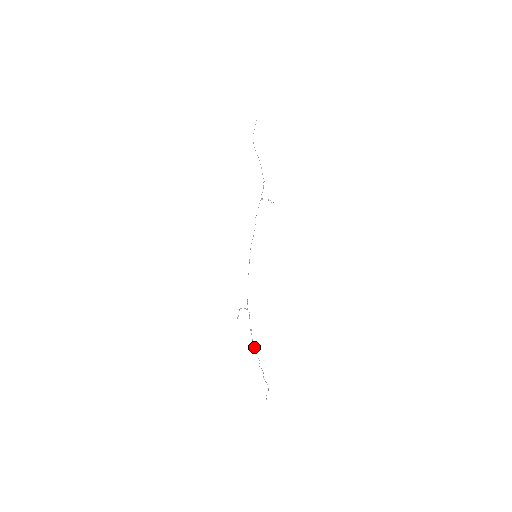
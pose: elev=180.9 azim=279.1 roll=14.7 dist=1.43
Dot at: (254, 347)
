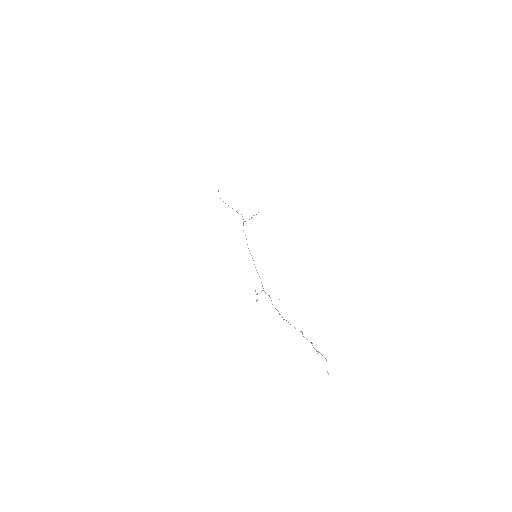
Dot at: (288, 322)
